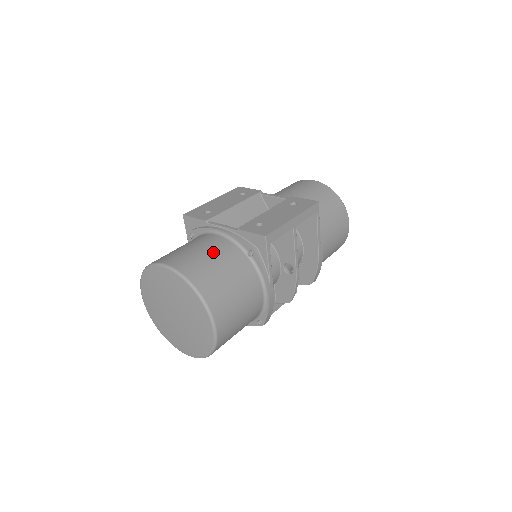
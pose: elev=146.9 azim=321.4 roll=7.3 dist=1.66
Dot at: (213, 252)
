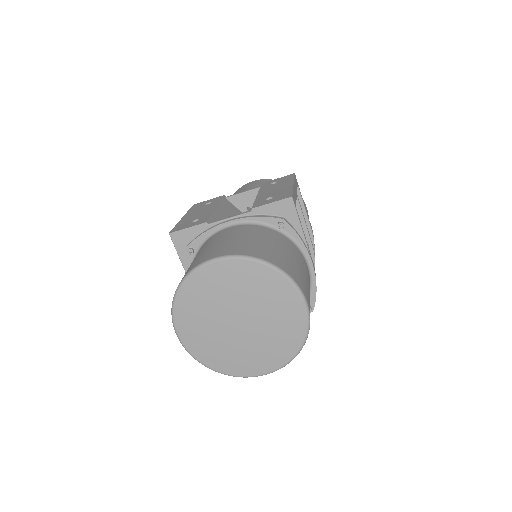
Dot at: (247, 234)
